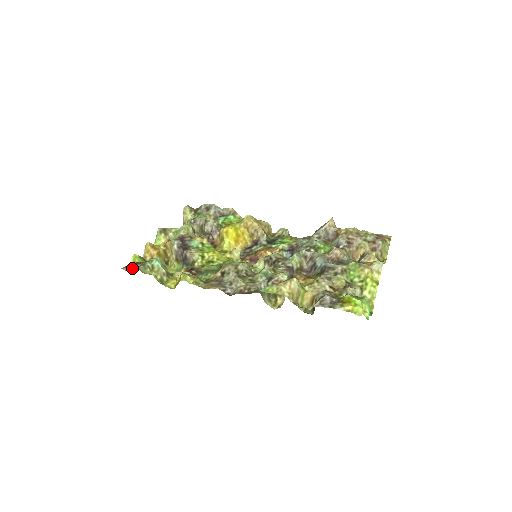
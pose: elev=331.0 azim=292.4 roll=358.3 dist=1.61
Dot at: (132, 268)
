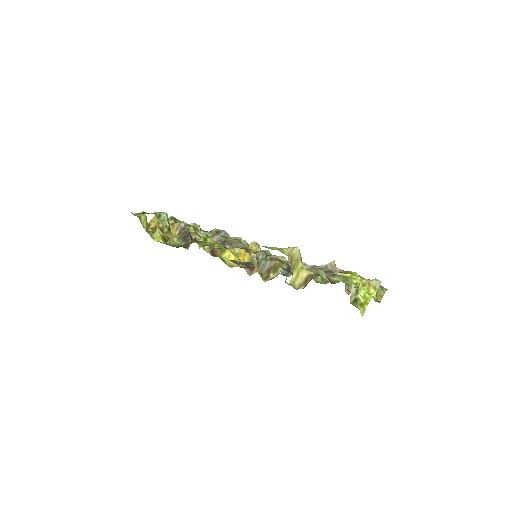
Dot at: (138, 214)
